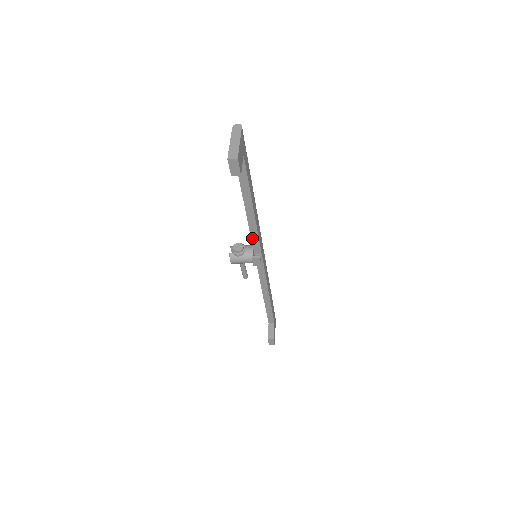
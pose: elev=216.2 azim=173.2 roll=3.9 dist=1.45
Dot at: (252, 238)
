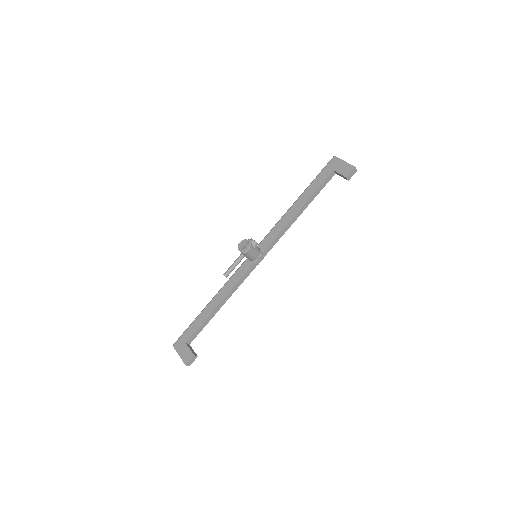
Dot at: (278, 236)
